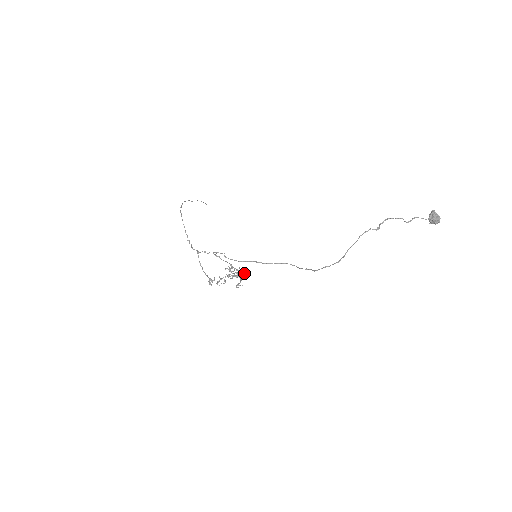
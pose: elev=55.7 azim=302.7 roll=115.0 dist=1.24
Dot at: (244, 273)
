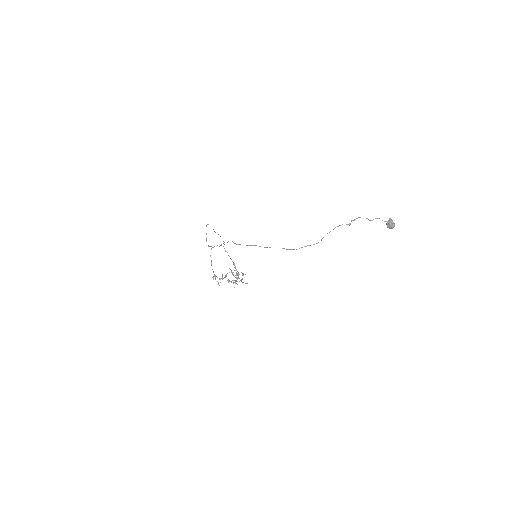
Dot at: (243, 273)
